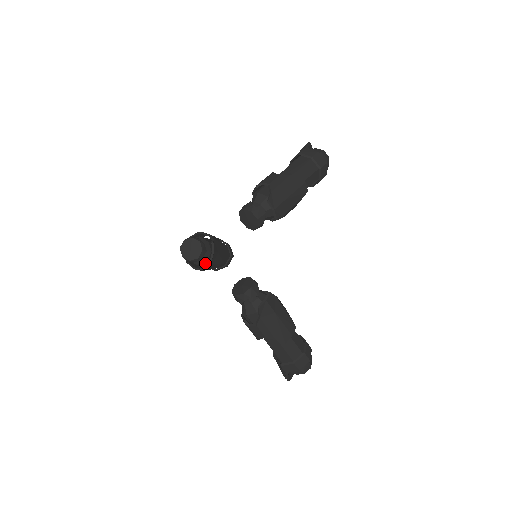
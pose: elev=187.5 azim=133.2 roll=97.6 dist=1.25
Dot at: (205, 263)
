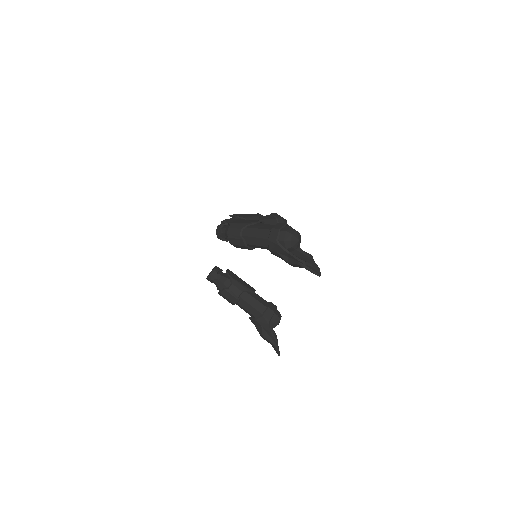
Dot at: (232, 286)
